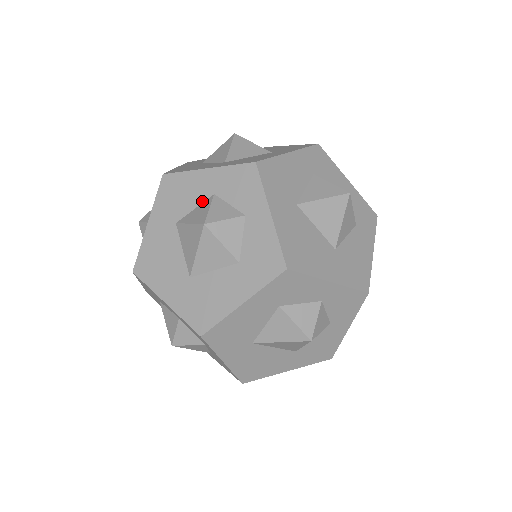
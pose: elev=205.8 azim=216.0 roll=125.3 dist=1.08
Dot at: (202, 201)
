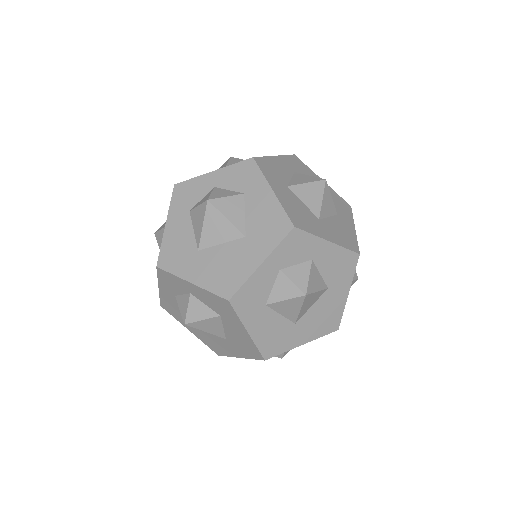
Dot at: occluded
